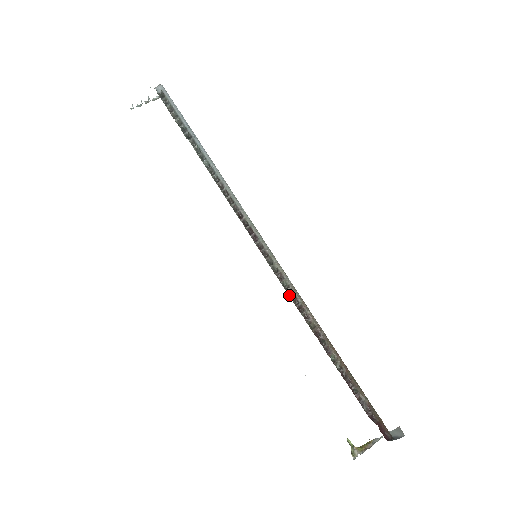
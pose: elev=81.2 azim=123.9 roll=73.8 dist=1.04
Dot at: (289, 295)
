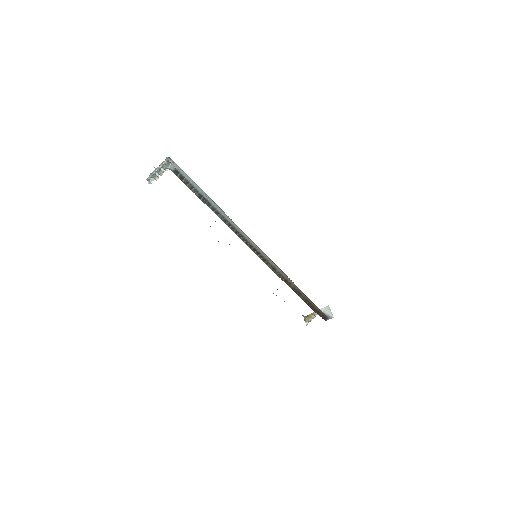
Dot at: (279, 277)
